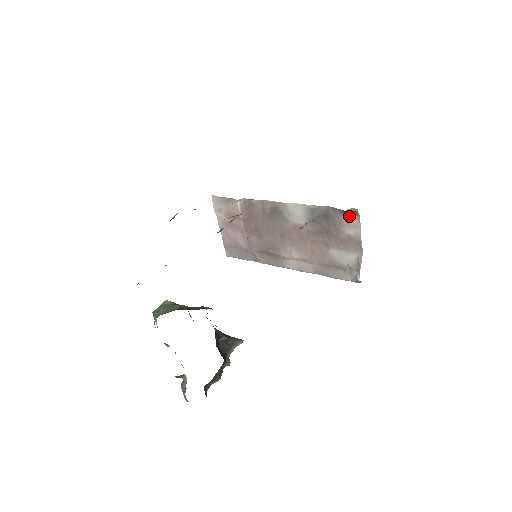
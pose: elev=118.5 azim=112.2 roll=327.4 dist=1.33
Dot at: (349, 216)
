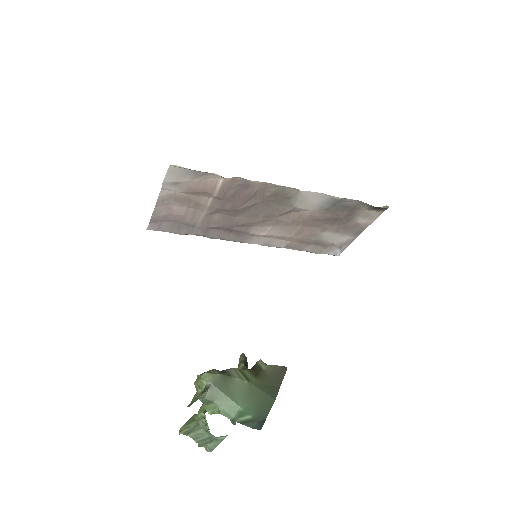
Dot at: (374, 210)
